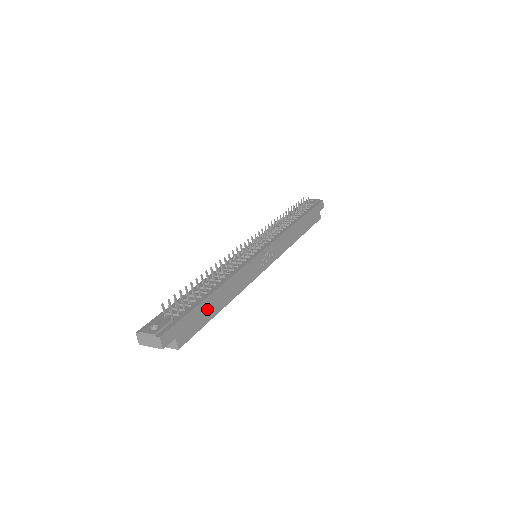
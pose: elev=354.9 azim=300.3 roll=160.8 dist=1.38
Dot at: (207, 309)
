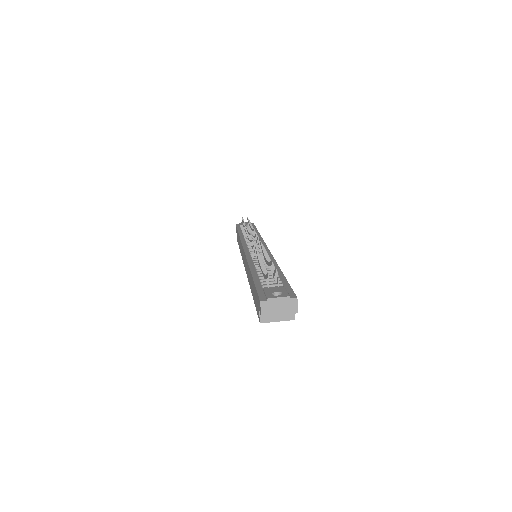
Dot at: occluded
